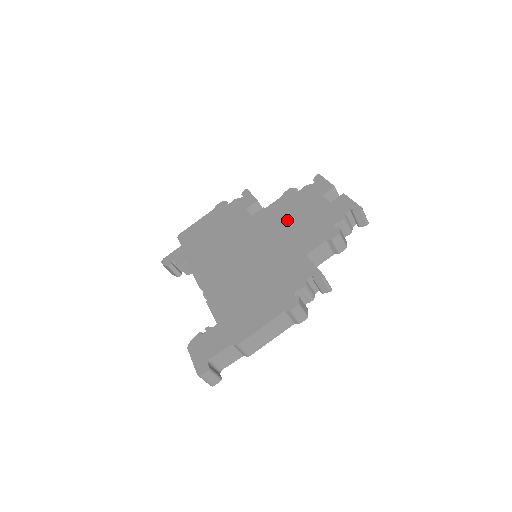
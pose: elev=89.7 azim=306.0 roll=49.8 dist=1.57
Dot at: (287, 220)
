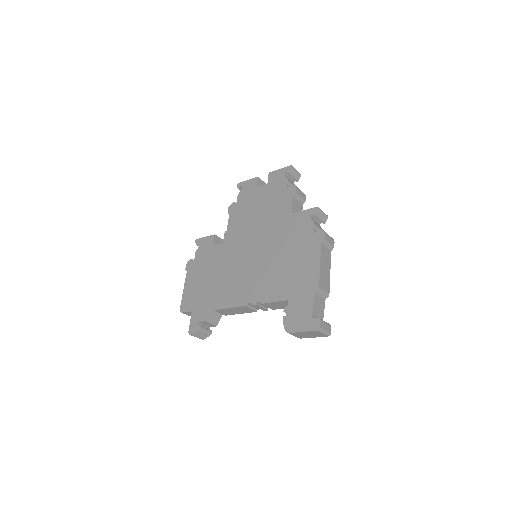
Dot at: (252, 218)
